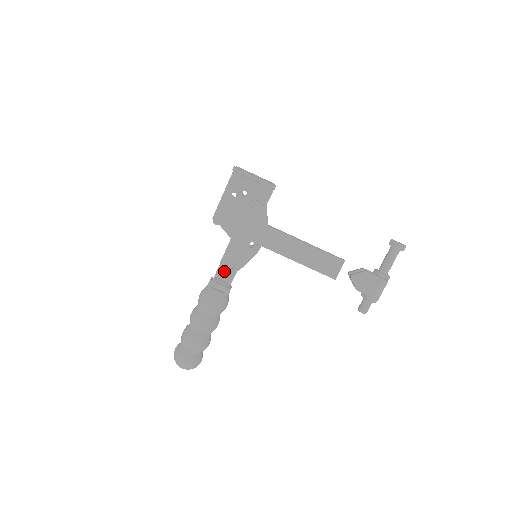
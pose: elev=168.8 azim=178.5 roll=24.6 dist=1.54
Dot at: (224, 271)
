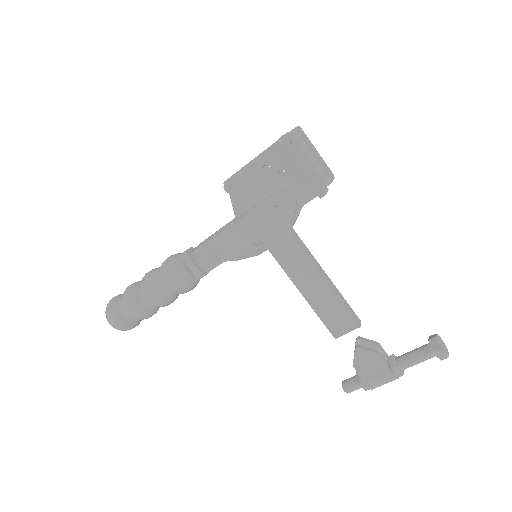
Dot at: (205, 255)
